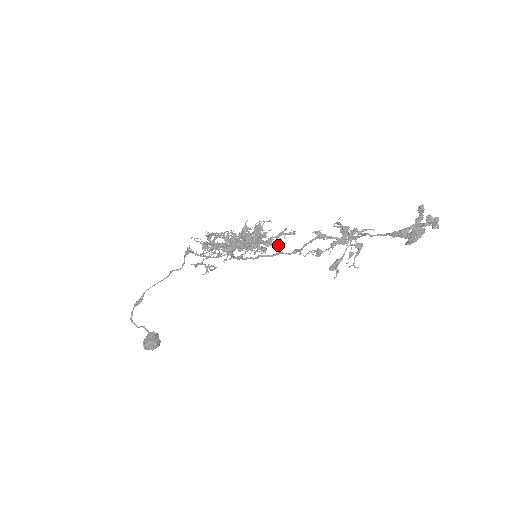
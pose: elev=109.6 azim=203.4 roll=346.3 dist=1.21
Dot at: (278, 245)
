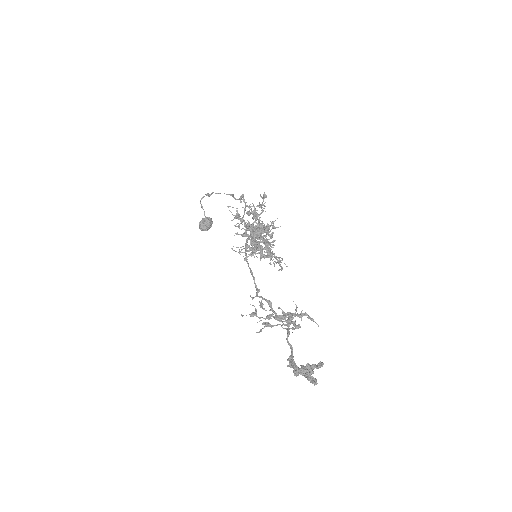
Dot at: (275, 262)
